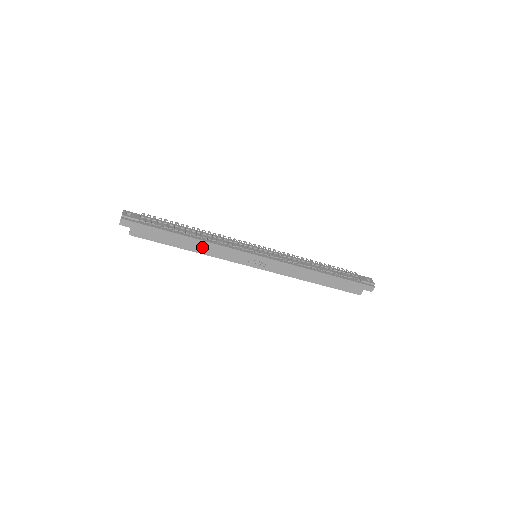
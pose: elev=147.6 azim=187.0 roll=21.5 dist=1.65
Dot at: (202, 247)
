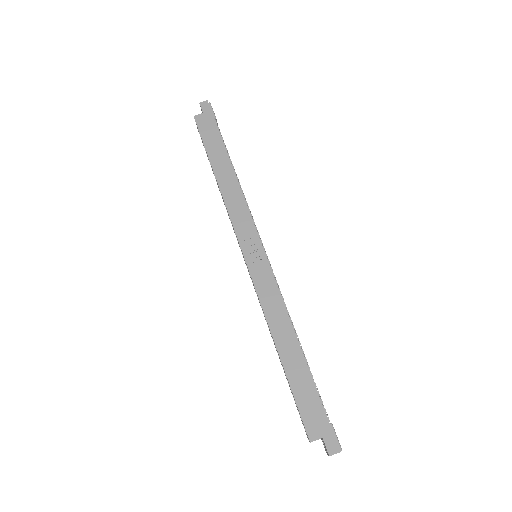
Dot at: (229, 184)
